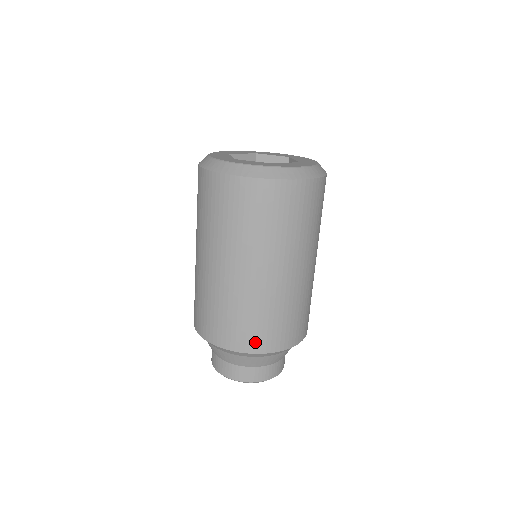
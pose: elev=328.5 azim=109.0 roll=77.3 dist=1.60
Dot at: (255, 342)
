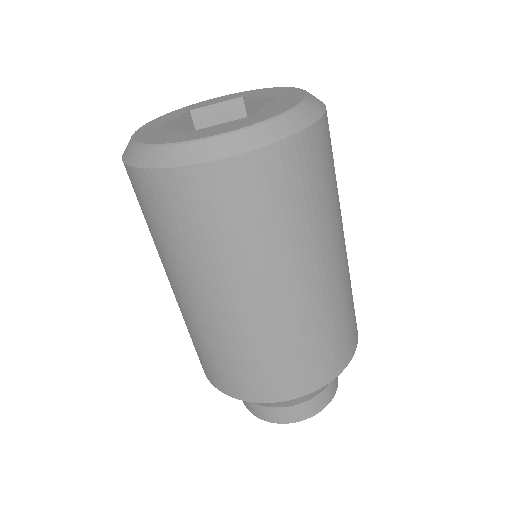
Dot at: (232, 386)
